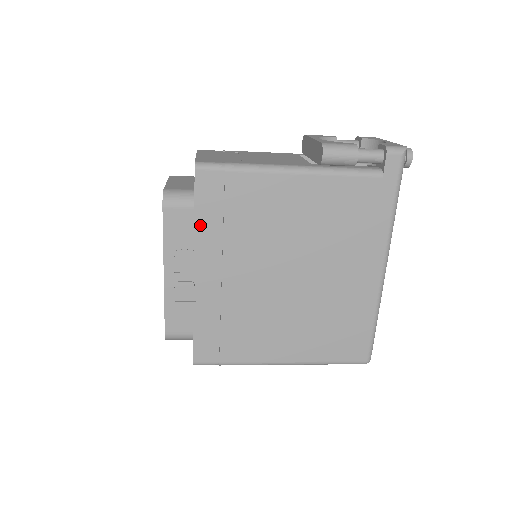
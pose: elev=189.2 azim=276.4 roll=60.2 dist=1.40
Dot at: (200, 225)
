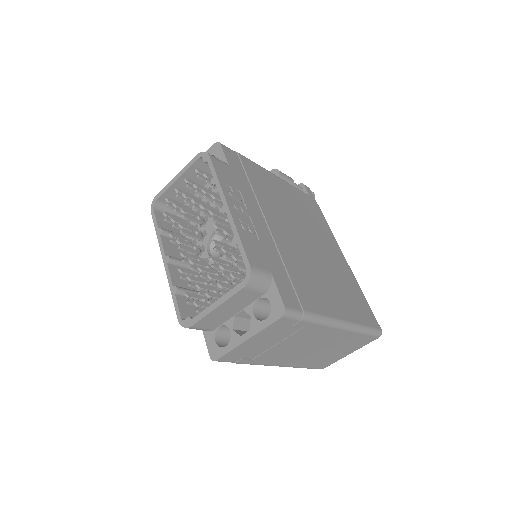
Dot at: (237, 180)
